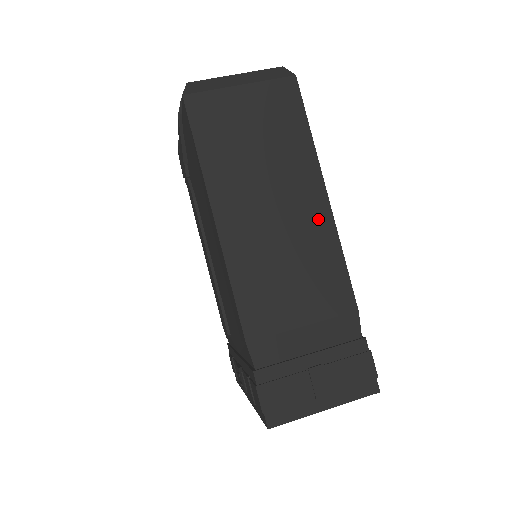
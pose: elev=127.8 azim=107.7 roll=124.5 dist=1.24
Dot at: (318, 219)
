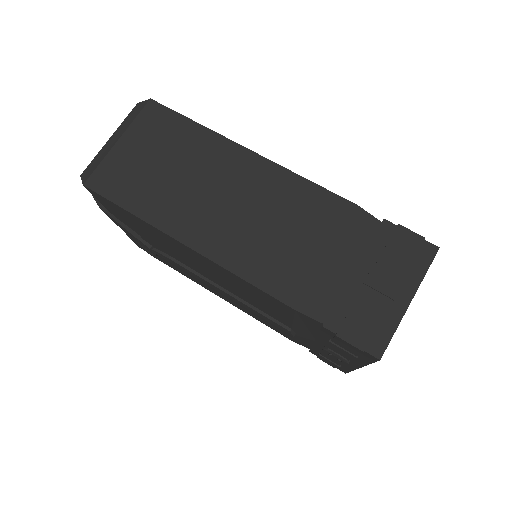
Dot at: (260, 172)
